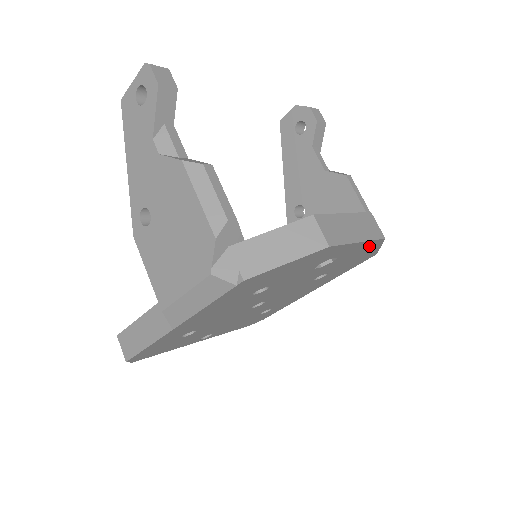
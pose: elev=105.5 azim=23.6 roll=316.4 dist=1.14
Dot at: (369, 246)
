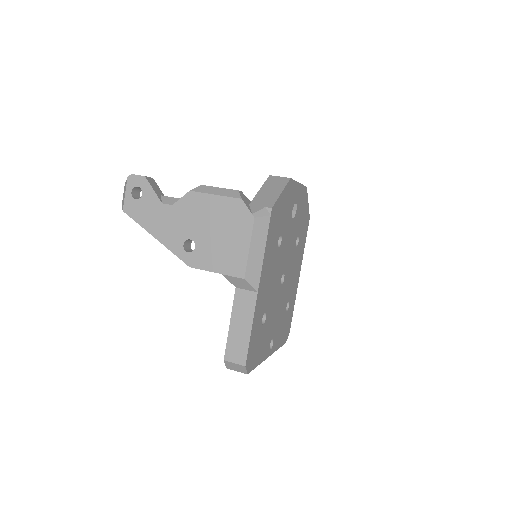
Dot at: (304, 196)
